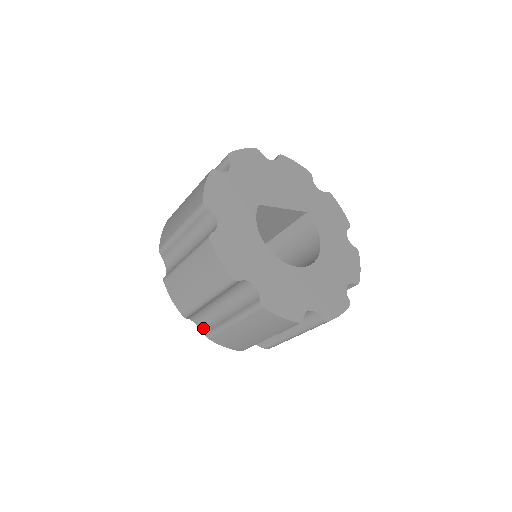
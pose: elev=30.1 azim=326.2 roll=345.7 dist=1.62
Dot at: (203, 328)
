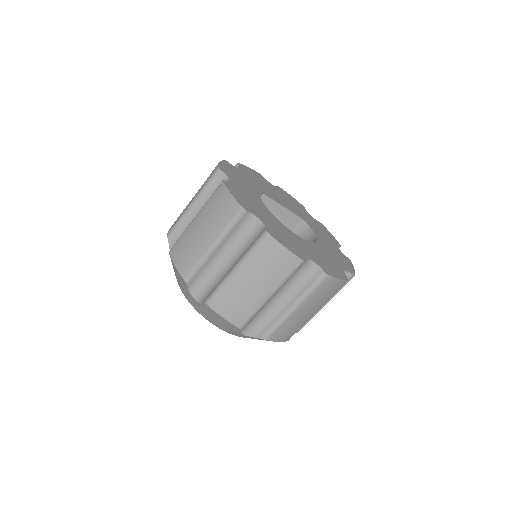
Dot at: (202, 299)
